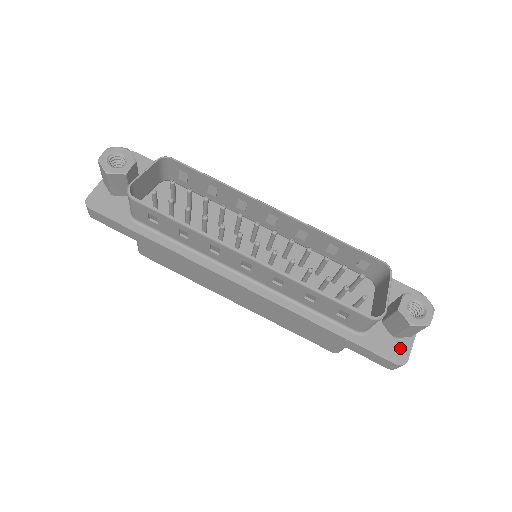
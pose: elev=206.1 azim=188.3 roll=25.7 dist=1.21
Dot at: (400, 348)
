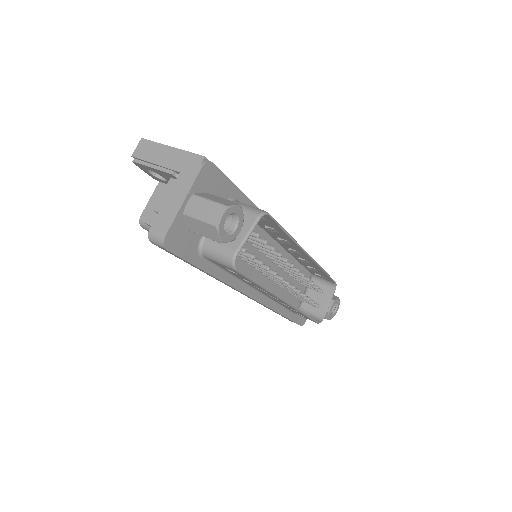
Dot at: occluded
